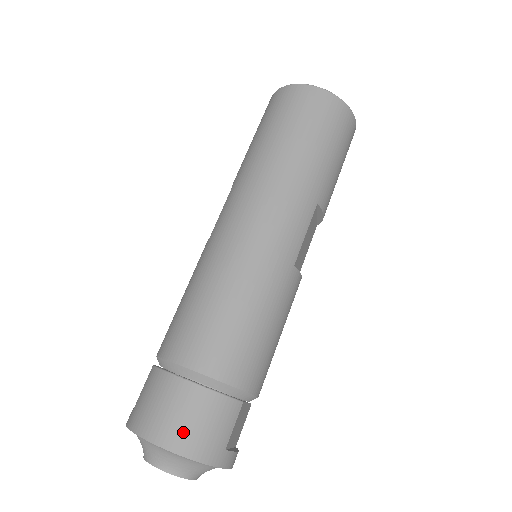
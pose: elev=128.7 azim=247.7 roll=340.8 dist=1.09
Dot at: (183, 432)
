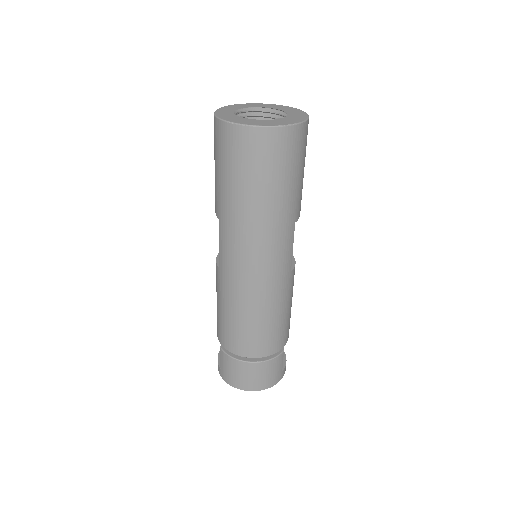
Dot at: (259, 383)
